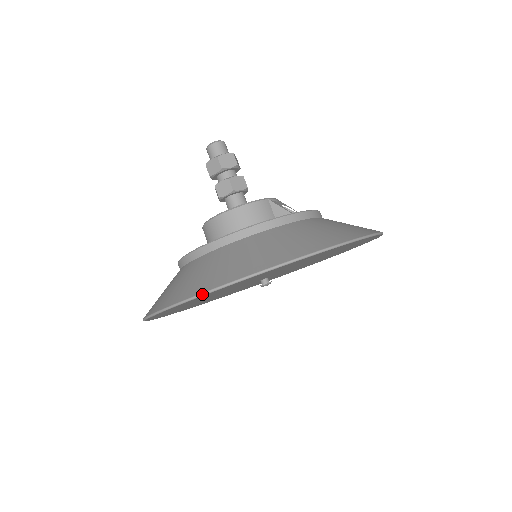
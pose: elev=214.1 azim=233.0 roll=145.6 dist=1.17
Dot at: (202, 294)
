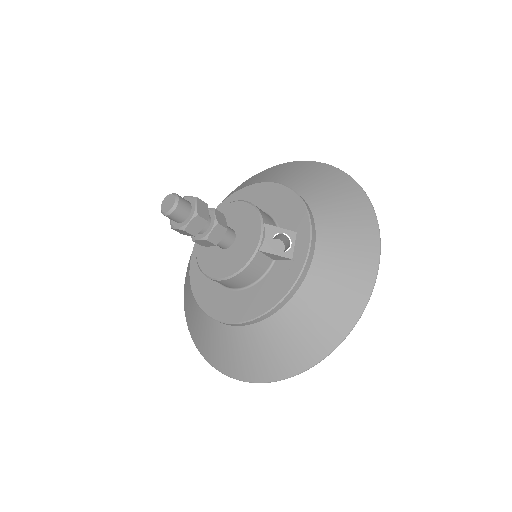
Dot at: occluded
